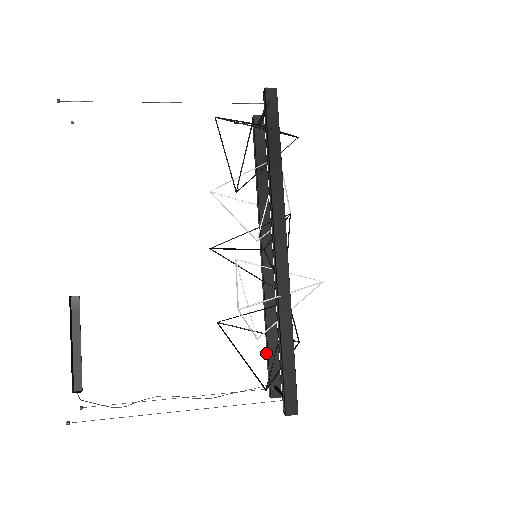
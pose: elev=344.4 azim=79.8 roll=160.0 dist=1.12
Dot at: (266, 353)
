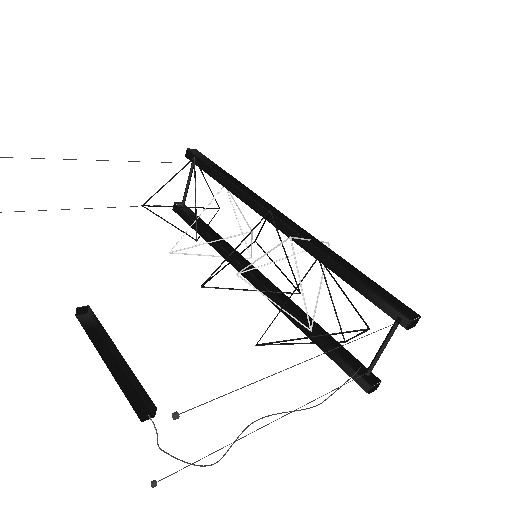
Dot at: occluded
